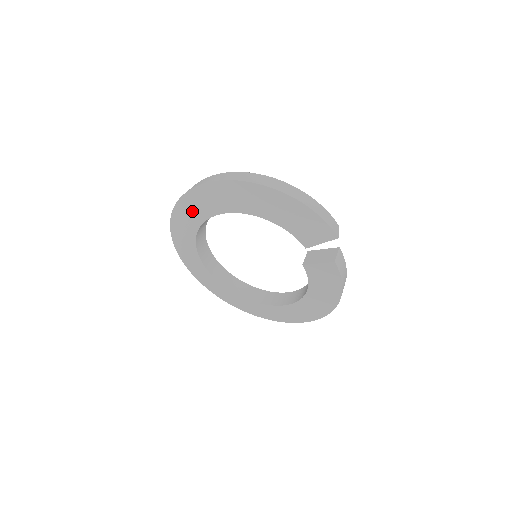
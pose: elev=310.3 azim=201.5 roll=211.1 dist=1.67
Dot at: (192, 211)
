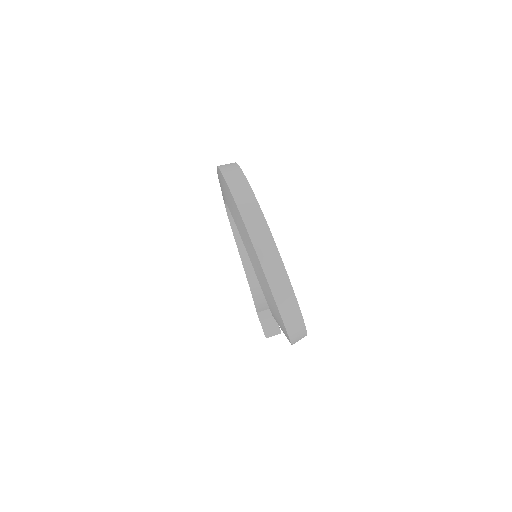
Dot at: (251, 252)
